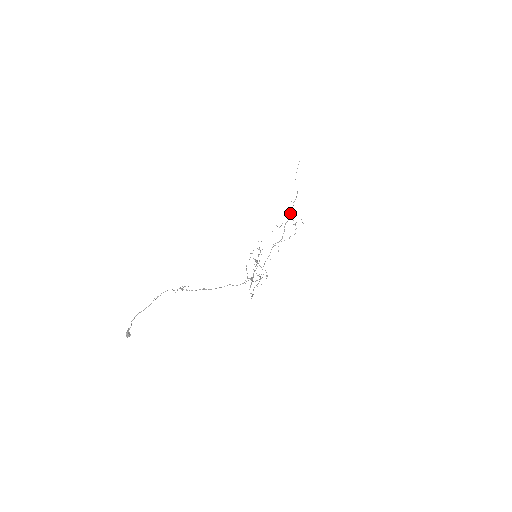
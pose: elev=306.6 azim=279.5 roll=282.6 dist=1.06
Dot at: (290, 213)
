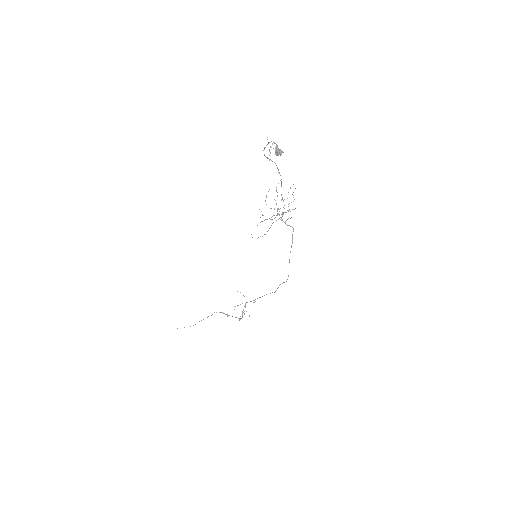
Dot at: occluded
